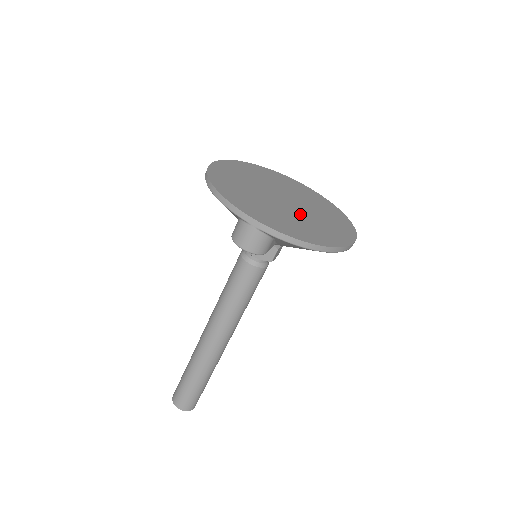
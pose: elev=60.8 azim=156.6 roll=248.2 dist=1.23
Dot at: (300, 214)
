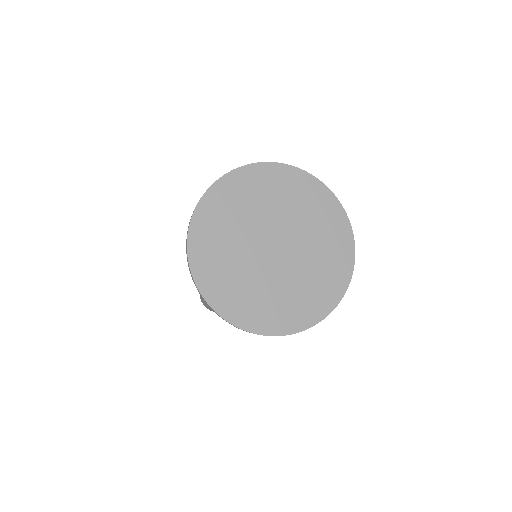
Dot at: (280, 276)
